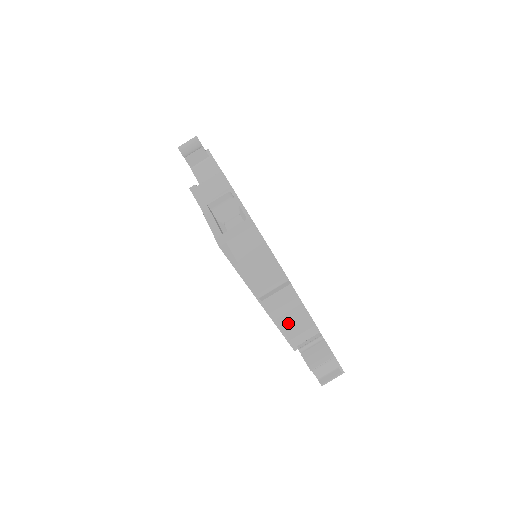
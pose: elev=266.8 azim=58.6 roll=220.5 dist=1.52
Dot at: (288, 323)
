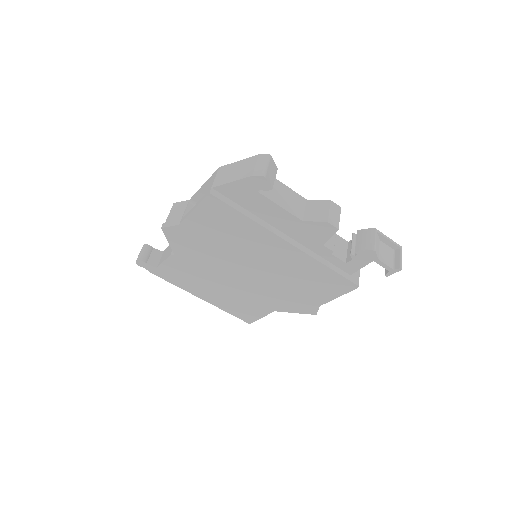
Dot at: (313, 216)
